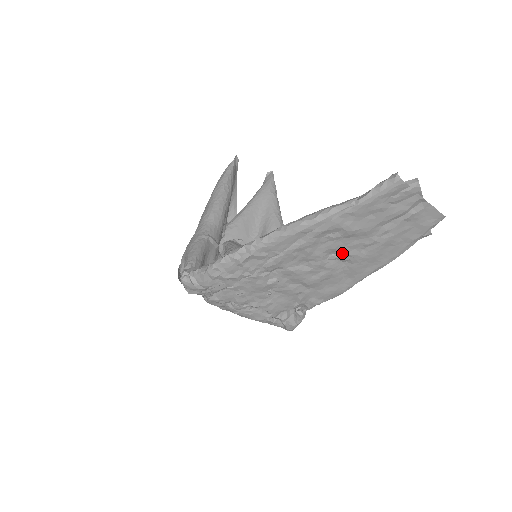
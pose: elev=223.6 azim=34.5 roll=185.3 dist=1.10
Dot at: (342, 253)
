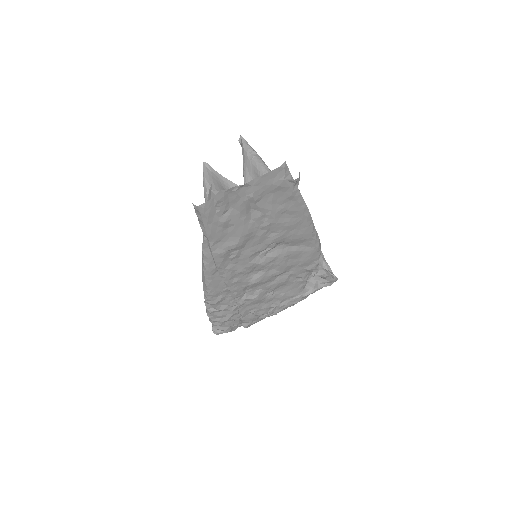
Dot at: (262, 249)
